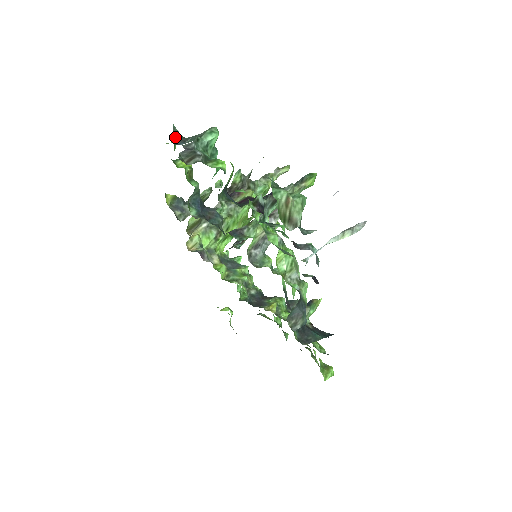
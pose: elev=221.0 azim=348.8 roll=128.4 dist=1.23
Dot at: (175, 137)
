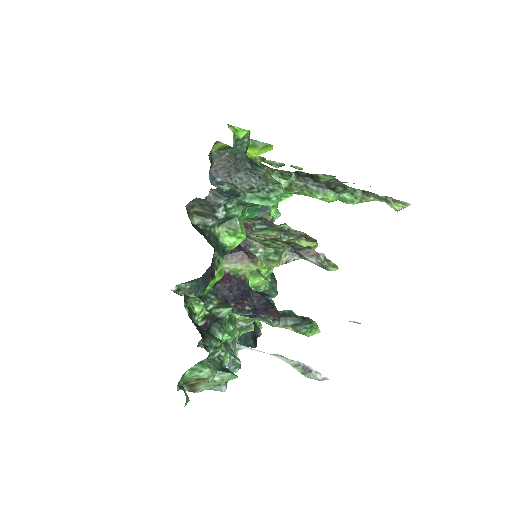
Dot at: (225, 159)
